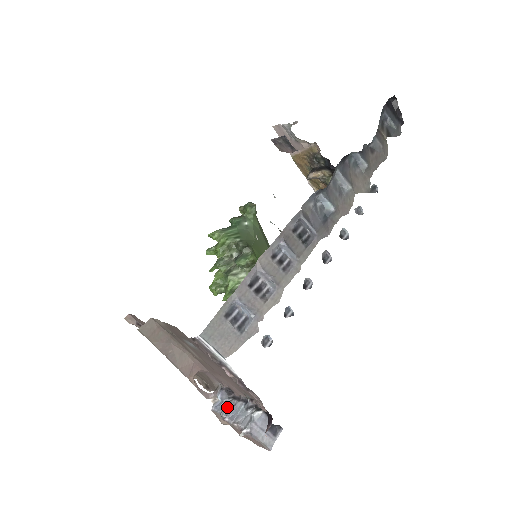
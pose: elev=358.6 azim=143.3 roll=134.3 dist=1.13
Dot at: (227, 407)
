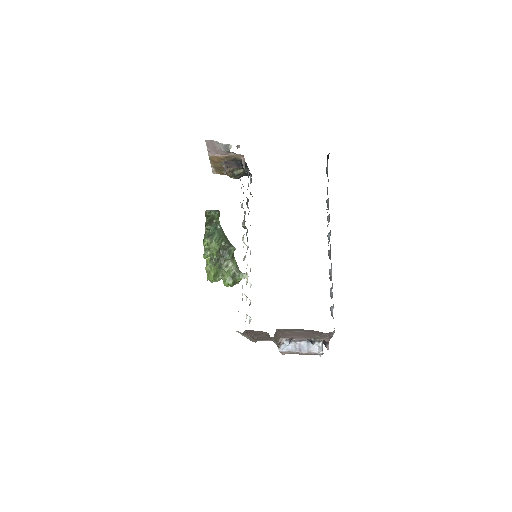
Dot at: (295, 347)
